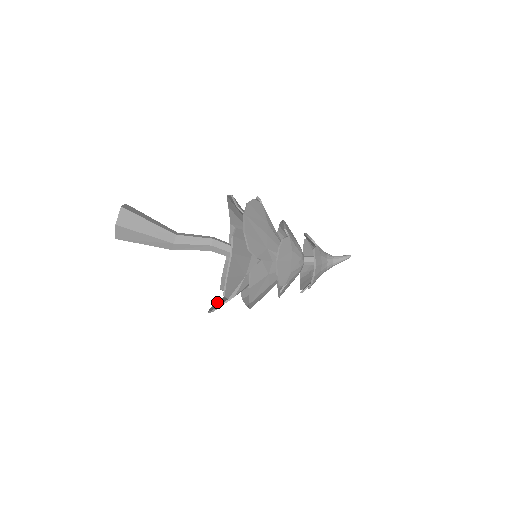
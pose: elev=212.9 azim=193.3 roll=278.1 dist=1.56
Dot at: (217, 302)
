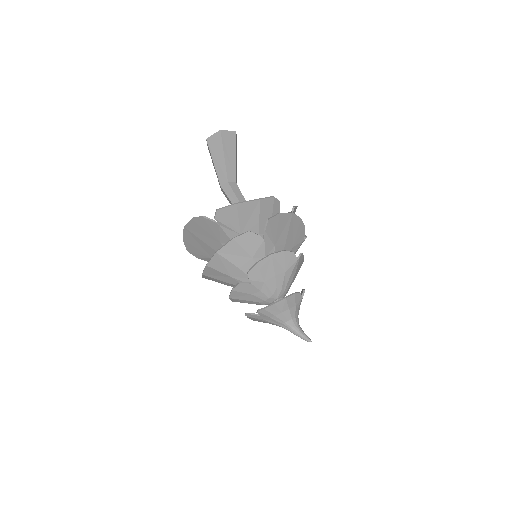
Dot at: (191, 247)
